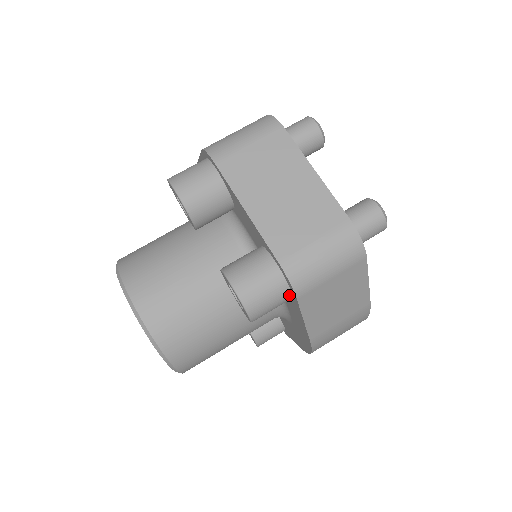
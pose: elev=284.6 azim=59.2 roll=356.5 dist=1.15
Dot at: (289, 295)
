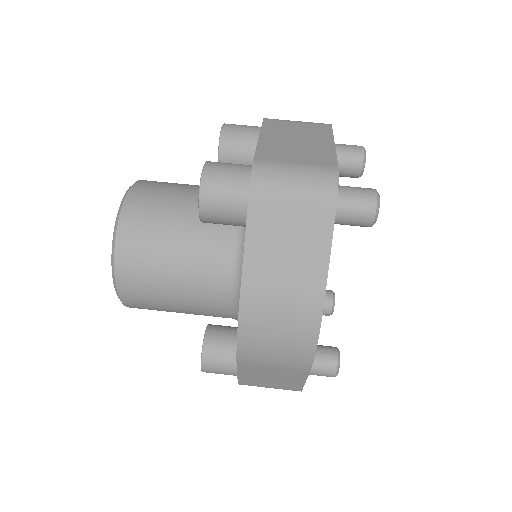
Dot at: (246, 200)
